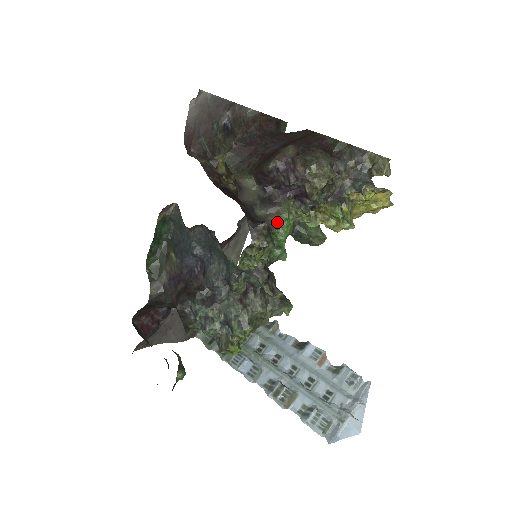
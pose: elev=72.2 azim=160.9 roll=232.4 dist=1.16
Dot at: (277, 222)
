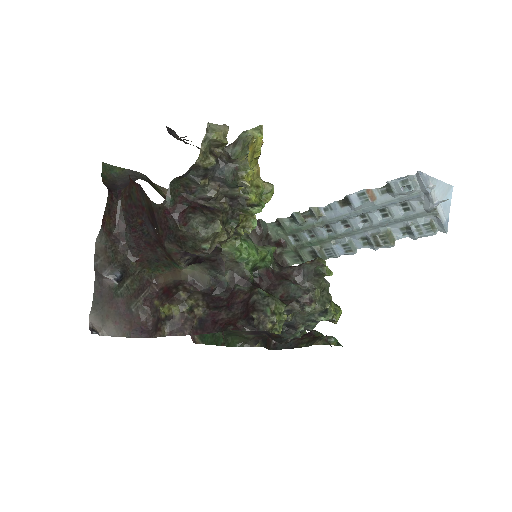
Dot at: (242, 265)
